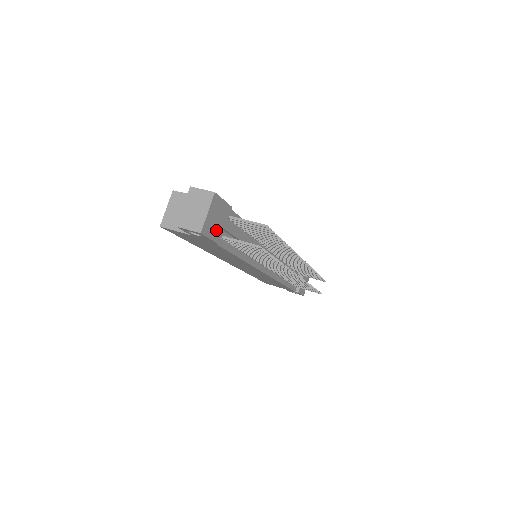
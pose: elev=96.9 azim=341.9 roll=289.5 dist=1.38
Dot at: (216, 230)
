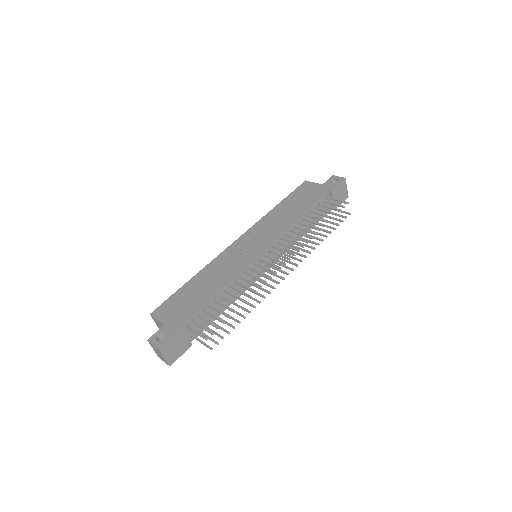
Dot at: (181, 348)
